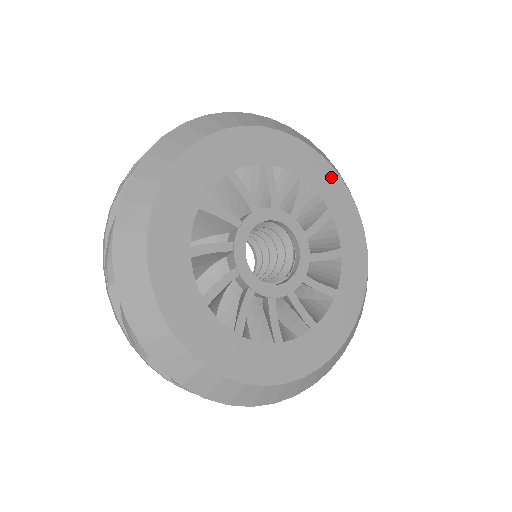
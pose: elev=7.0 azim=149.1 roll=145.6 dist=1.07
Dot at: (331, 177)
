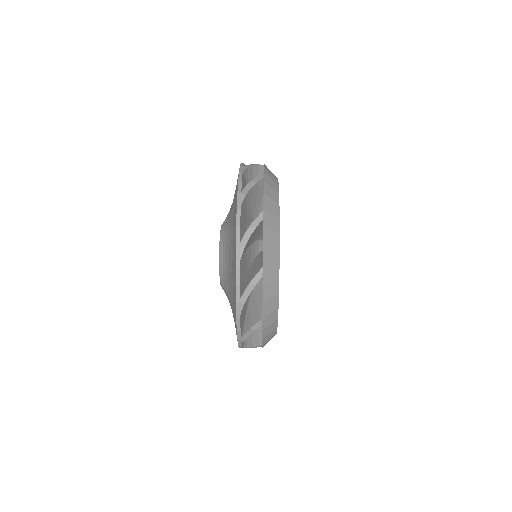
Dot at: occluded
